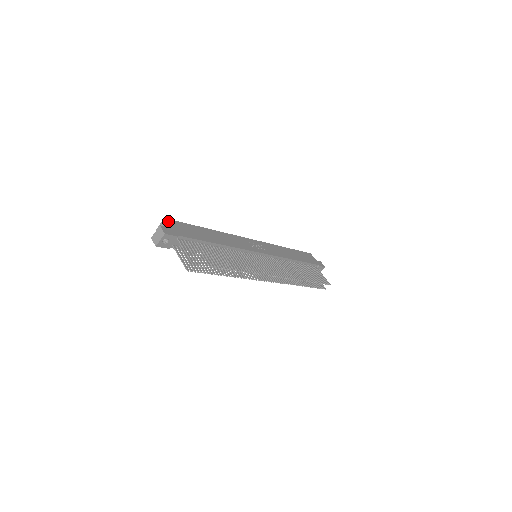
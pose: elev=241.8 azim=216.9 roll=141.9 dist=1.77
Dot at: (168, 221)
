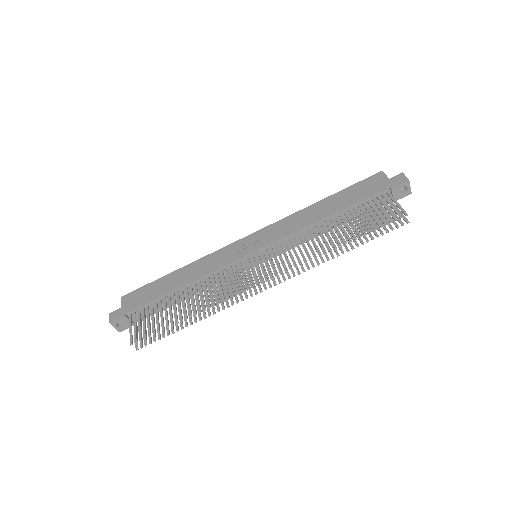
Dot at: (123, 299)
